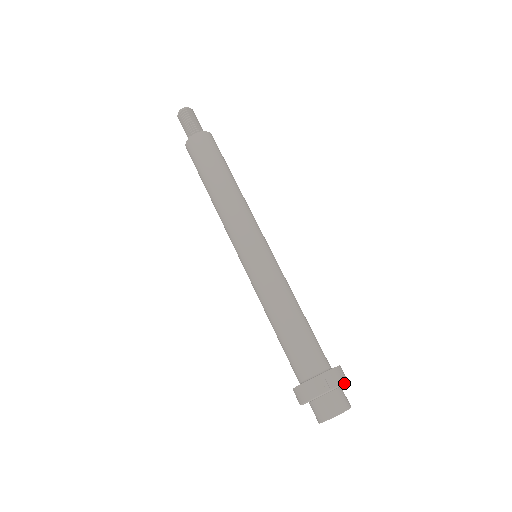
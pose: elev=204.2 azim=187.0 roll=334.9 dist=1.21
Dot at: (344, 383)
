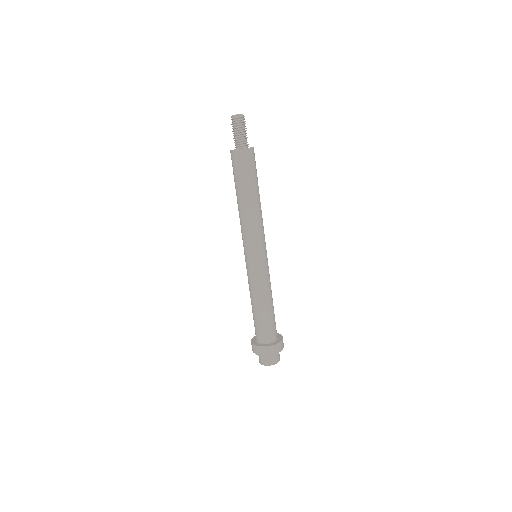
Dot at: occluded
